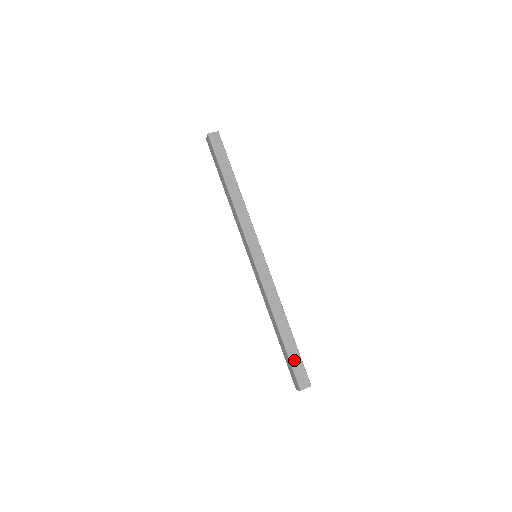
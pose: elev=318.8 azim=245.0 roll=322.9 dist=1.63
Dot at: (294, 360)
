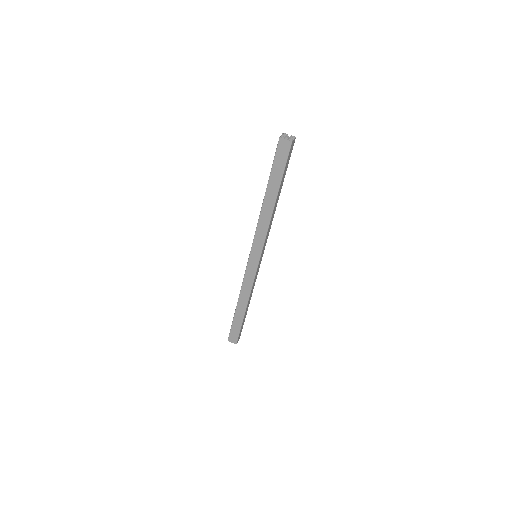
Dot at: (235, 327)
